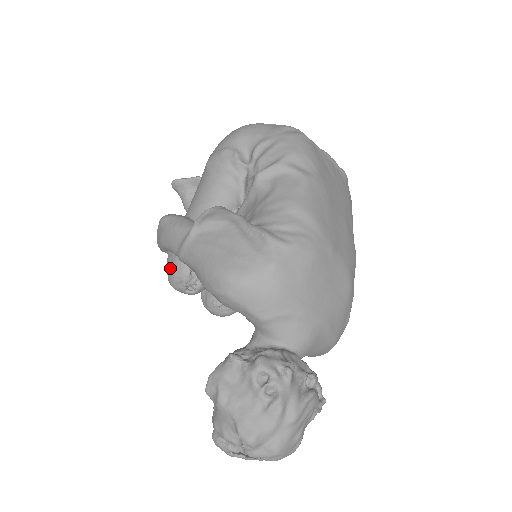
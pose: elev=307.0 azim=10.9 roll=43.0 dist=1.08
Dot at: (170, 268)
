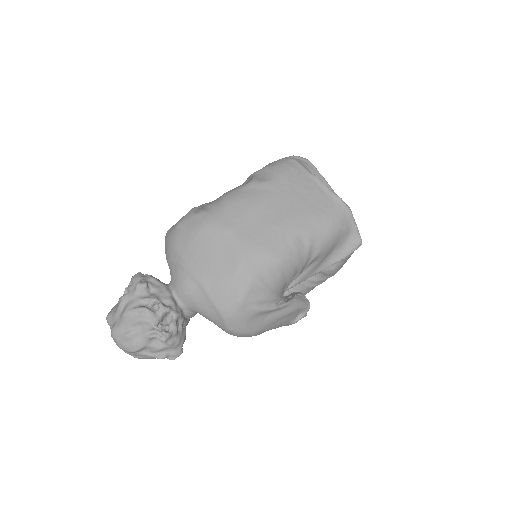
Dot at: occluded
